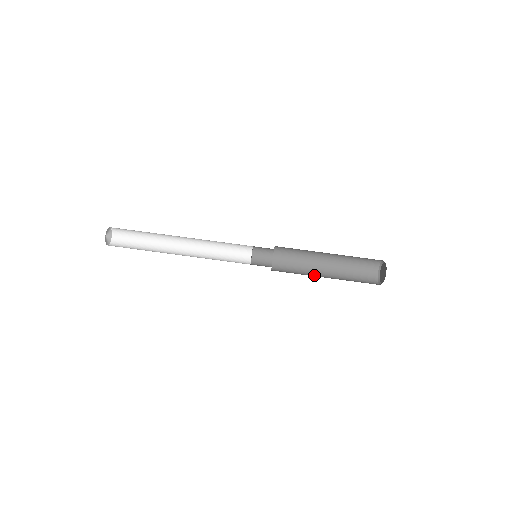
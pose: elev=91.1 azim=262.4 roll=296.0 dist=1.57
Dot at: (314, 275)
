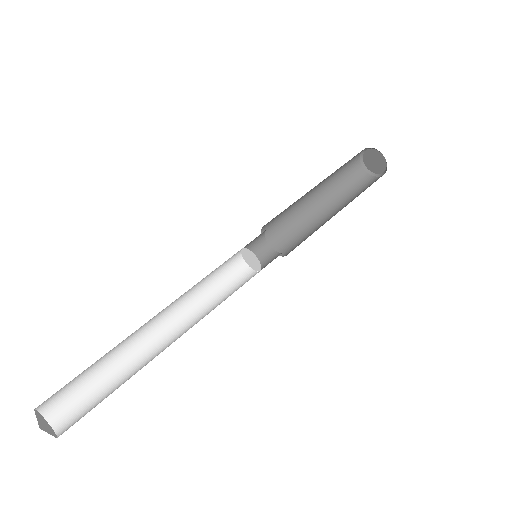
Dot at: (322, 222)
